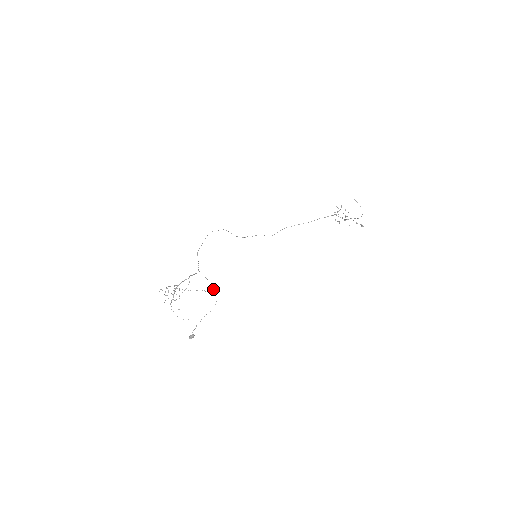
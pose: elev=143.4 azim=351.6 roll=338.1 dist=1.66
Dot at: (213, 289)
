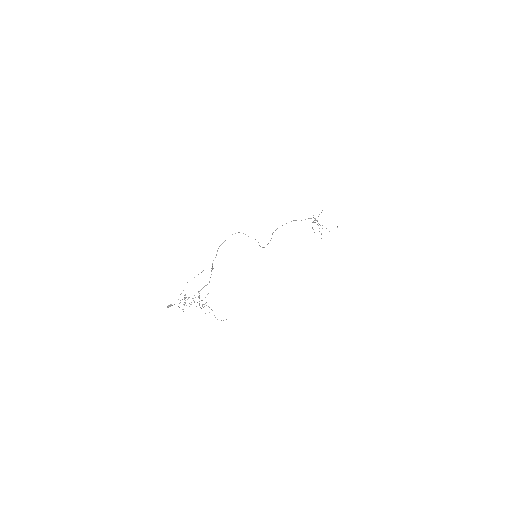
Dot at: occluded
